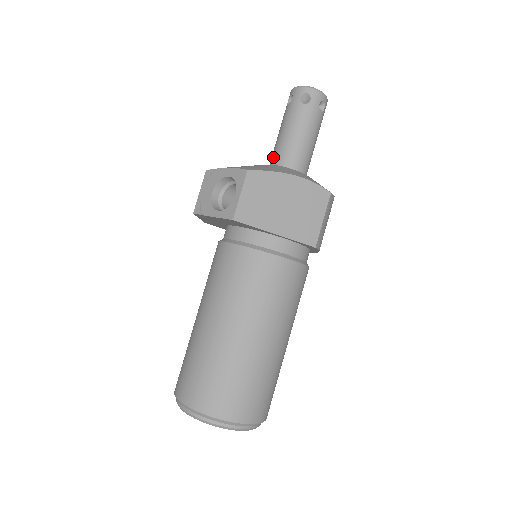
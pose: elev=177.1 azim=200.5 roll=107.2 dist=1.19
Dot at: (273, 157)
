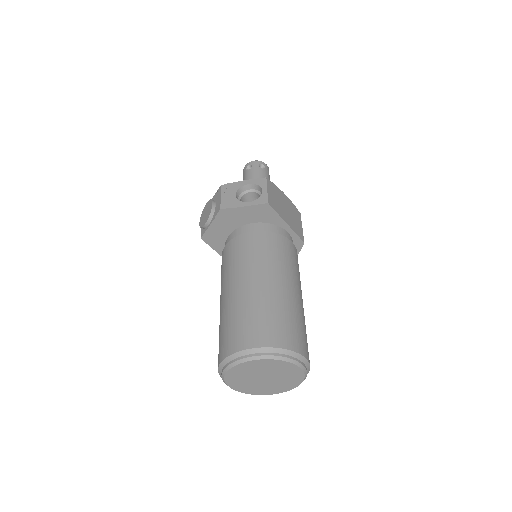
Dot at: occluded
